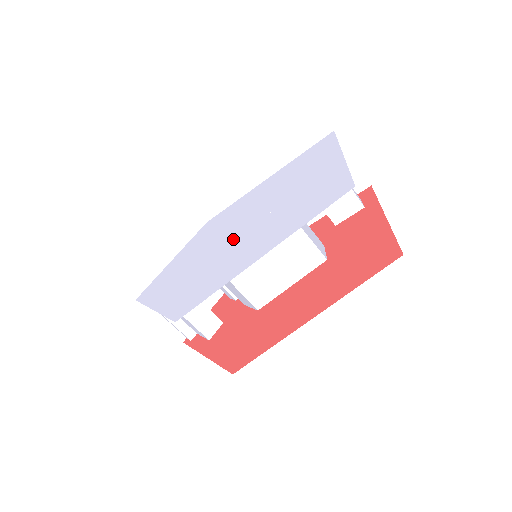
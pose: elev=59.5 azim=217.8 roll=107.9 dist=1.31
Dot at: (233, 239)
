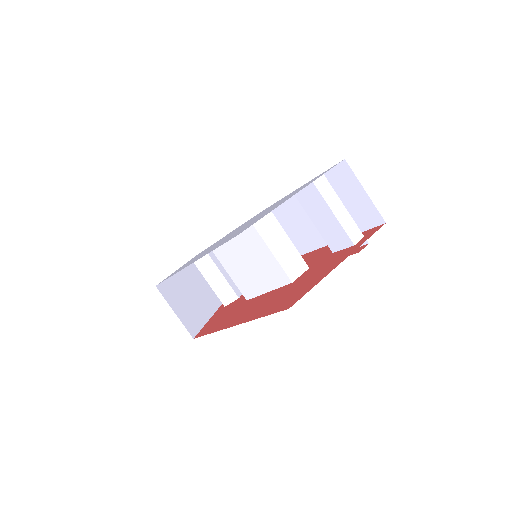
Dot at: (225, 238)
